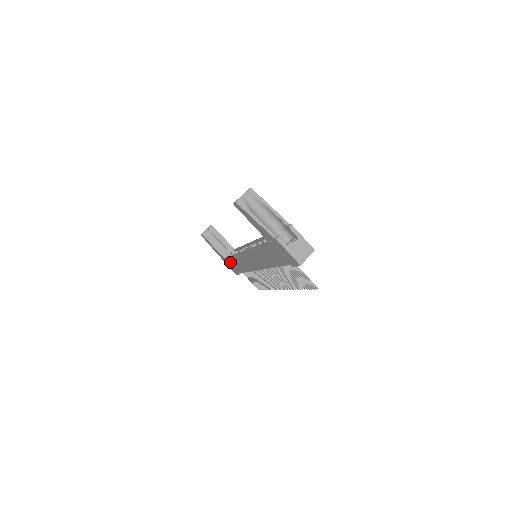
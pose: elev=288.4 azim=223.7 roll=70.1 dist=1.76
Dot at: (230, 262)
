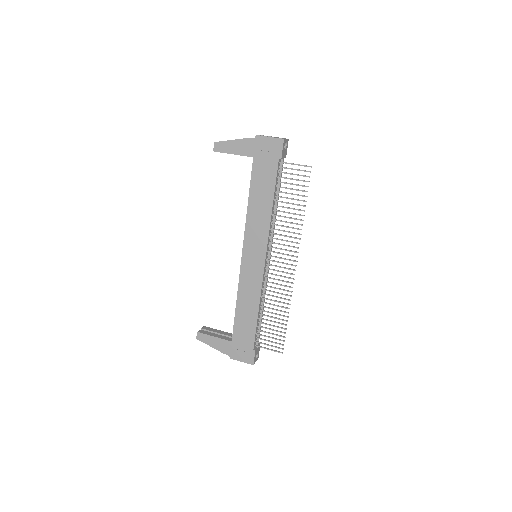
Dot at: (238, 335)
